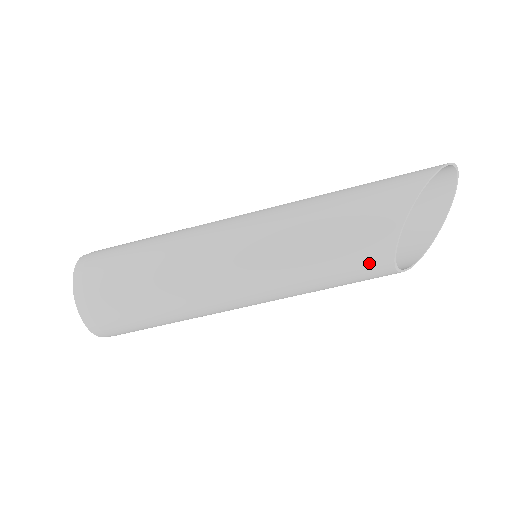
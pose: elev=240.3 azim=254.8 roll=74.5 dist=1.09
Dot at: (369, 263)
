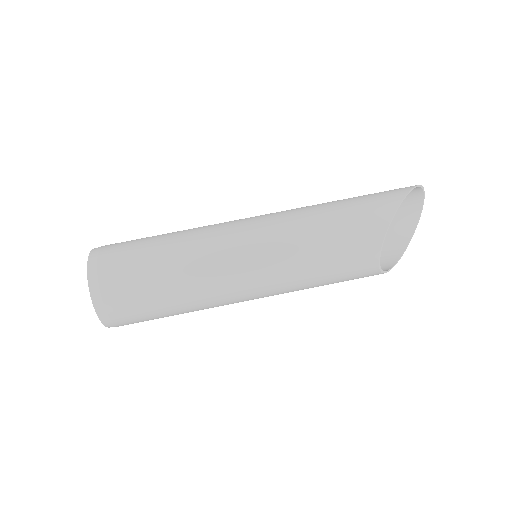
Dot at: (358, 261)
